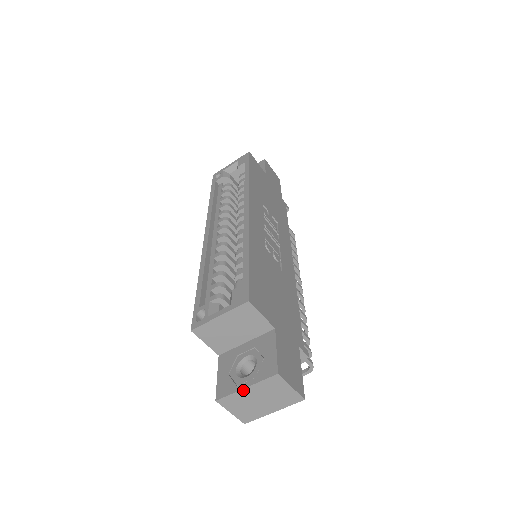
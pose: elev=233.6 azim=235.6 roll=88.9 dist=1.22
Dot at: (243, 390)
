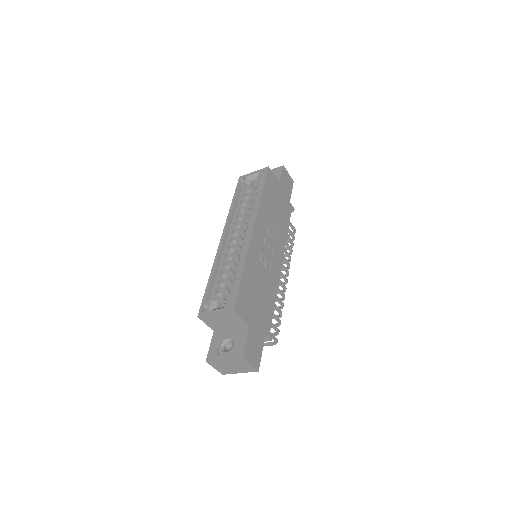
Dot at: (222, 360)
